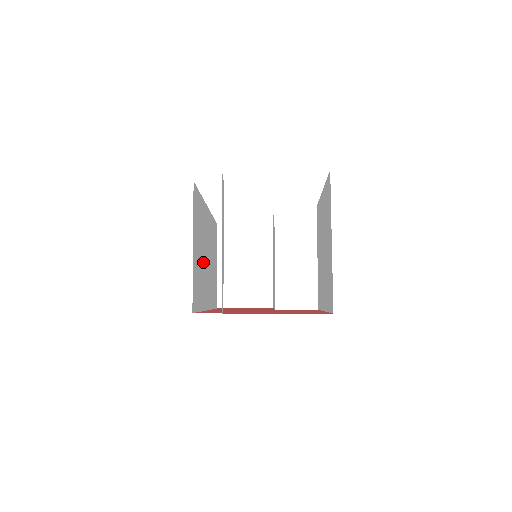
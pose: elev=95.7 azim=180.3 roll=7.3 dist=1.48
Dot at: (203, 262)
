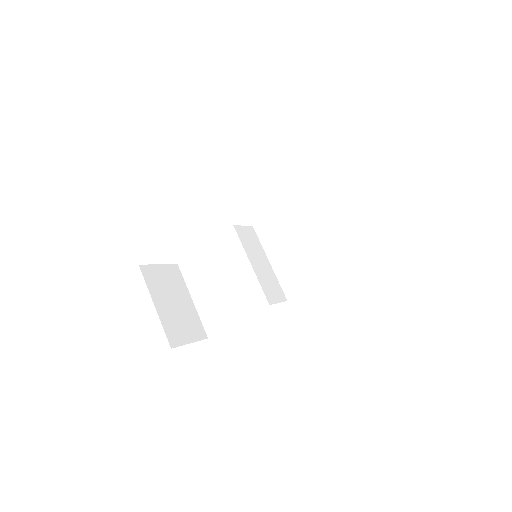
Dot at: occluded
